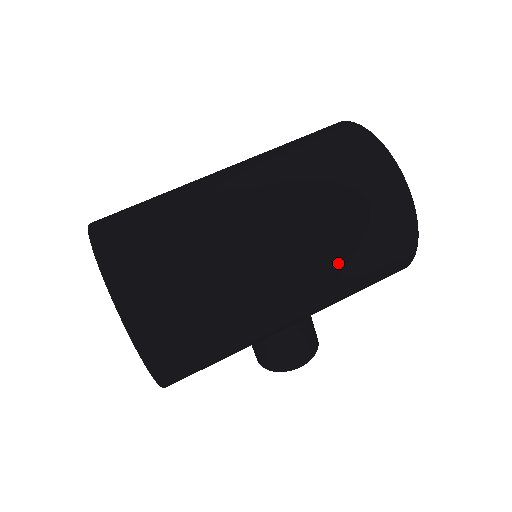
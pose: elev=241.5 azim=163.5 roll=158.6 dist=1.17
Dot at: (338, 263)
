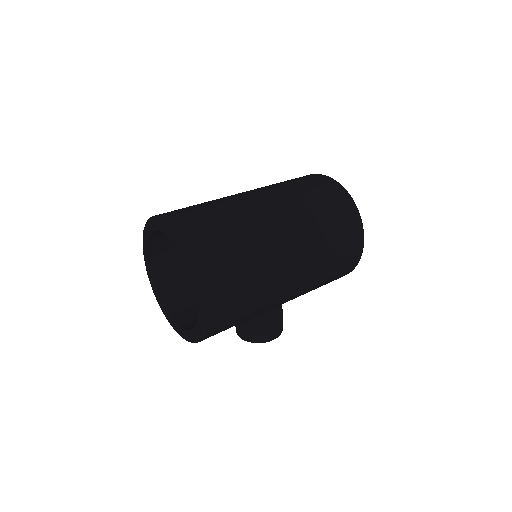
Dot at: (322, 263)
